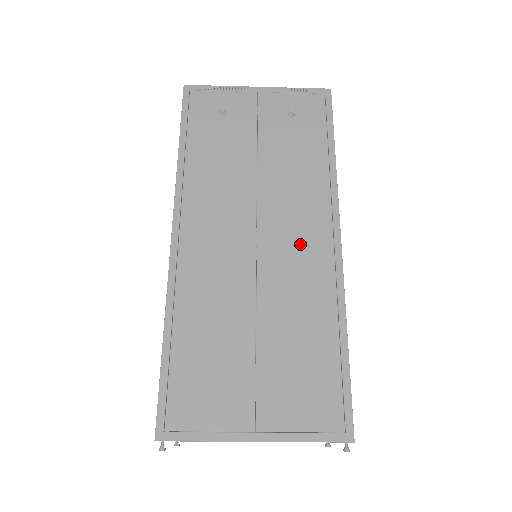
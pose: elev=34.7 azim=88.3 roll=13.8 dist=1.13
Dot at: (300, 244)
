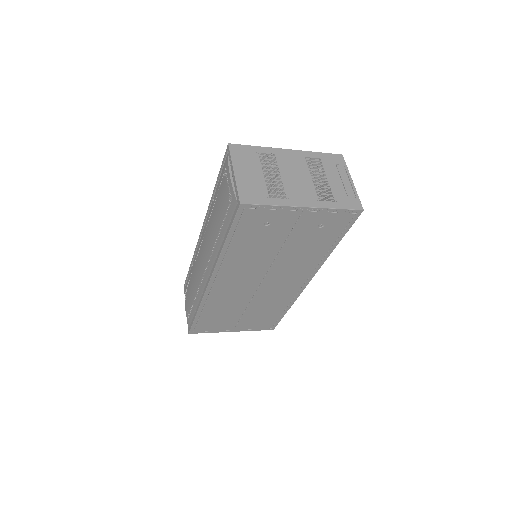
Dot at: (285, 285)
